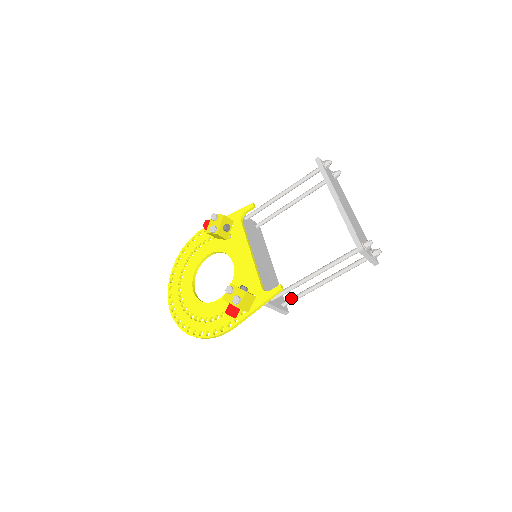
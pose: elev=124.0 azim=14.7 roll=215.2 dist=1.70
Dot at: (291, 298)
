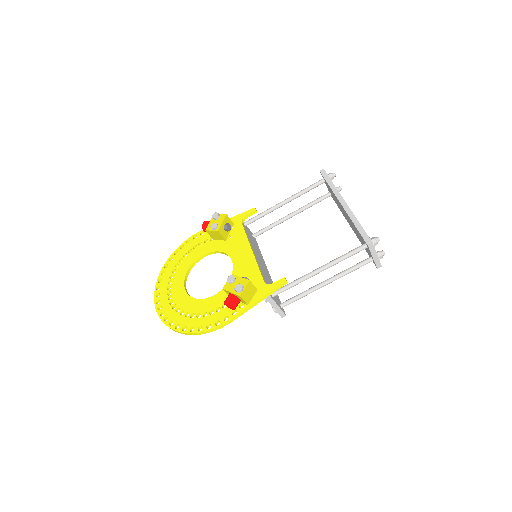
Dot at: (290, 298)
